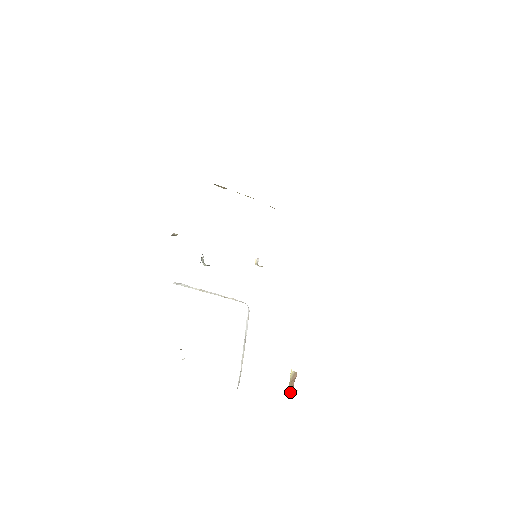
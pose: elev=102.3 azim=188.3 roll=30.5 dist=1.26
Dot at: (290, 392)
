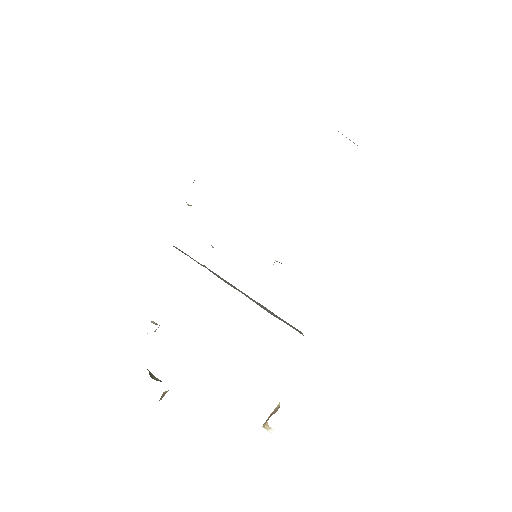
Dot at: (264, 425)
